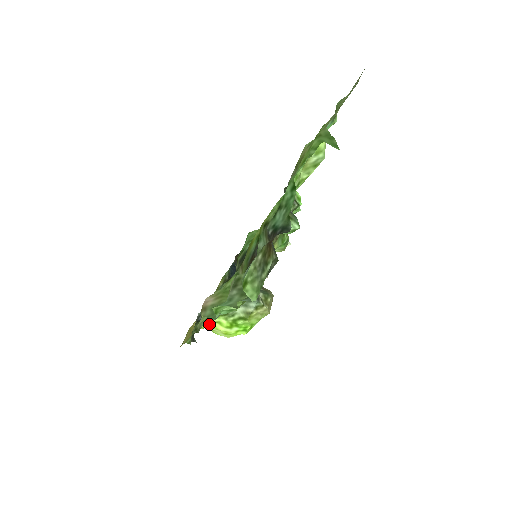
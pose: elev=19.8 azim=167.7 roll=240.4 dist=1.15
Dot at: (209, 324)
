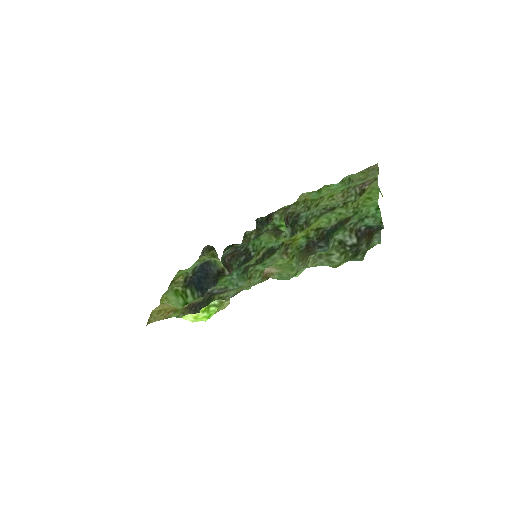
Dot at: occluded
